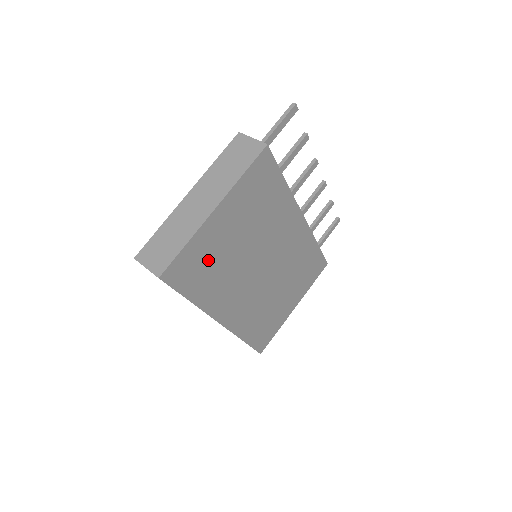
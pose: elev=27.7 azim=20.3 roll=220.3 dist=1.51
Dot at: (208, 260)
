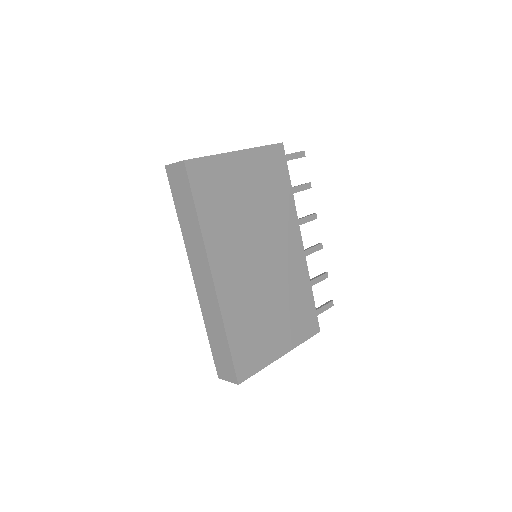
Dot at: (222, 190)
